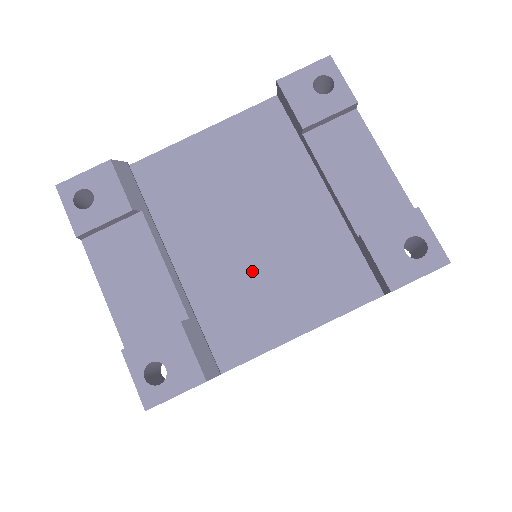
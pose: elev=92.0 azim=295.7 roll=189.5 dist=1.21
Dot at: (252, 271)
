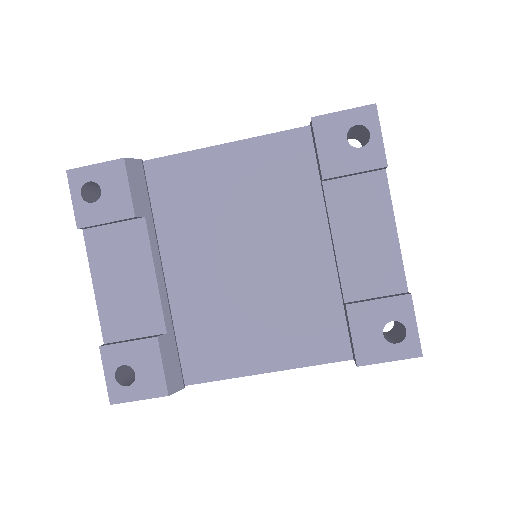
Dot at: (237, 301)
